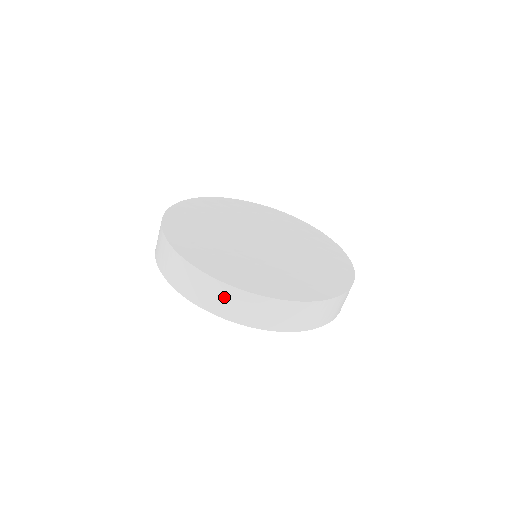
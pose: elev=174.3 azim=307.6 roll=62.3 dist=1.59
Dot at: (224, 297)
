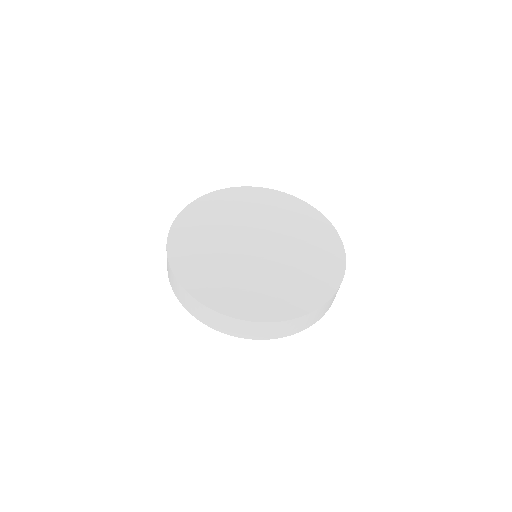
Dot at: (192, 304)
